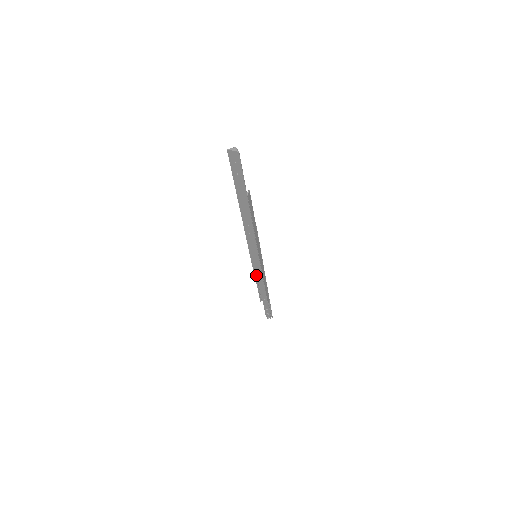
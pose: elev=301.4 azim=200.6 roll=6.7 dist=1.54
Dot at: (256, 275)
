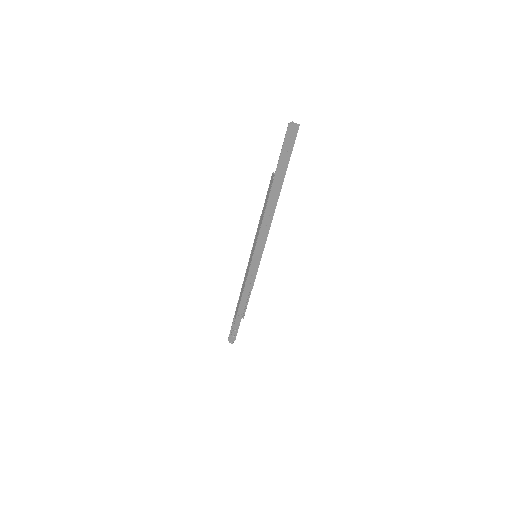
Dot at: (248, 281)
